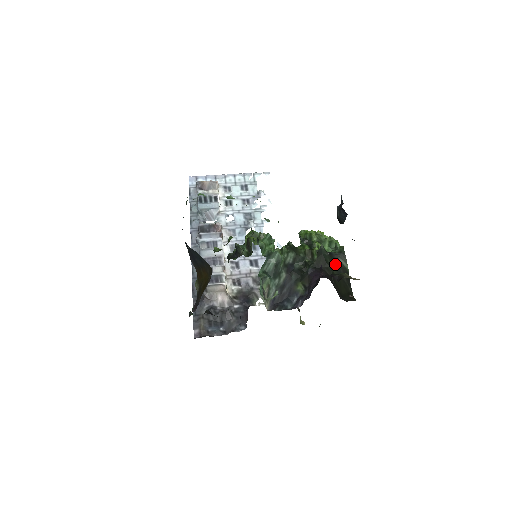
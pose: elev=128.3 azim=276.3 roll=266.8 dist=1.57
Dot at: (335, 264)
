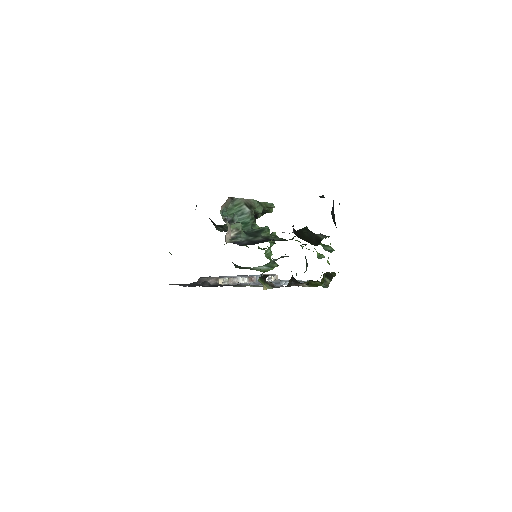
Dot at: (310, 233)
